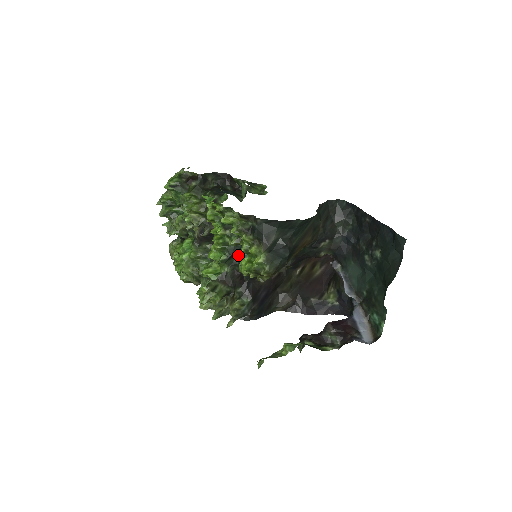
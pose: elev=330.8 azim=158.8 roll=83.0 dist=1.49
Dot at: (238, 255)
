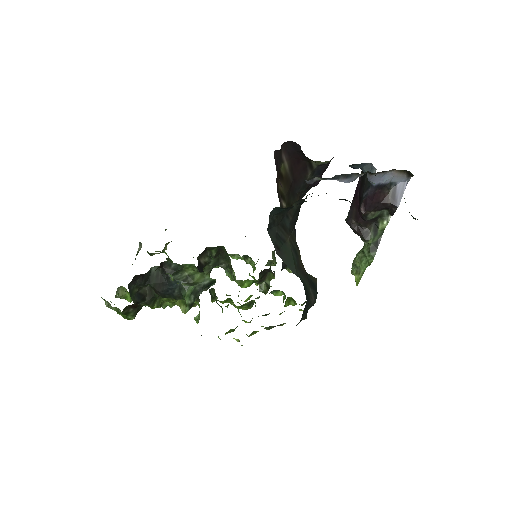
Dot at: occluded
